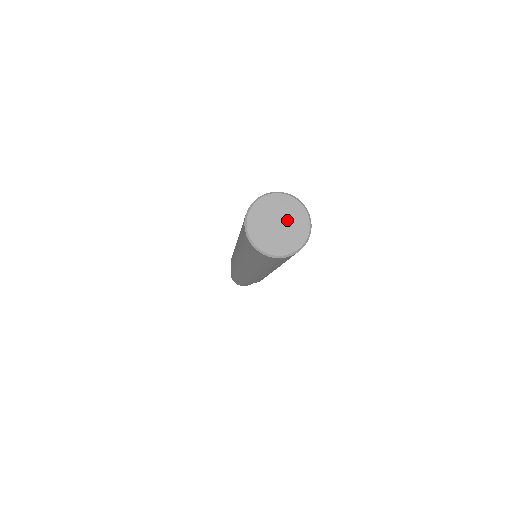
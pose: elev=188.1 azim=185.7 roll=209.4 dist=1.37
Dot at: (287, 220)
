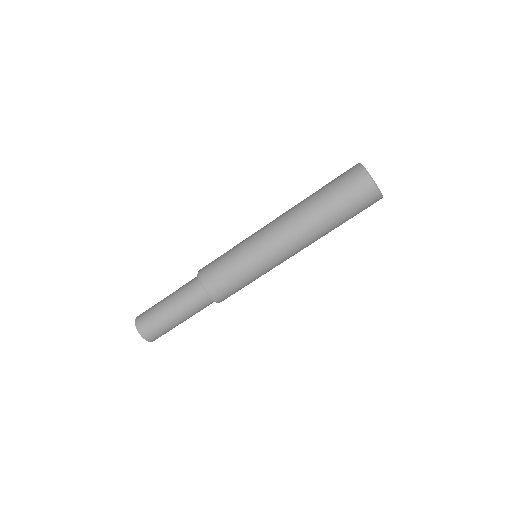
Dot at: occluded
